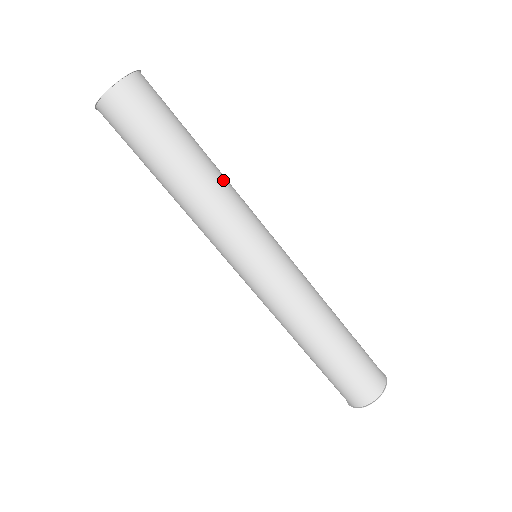
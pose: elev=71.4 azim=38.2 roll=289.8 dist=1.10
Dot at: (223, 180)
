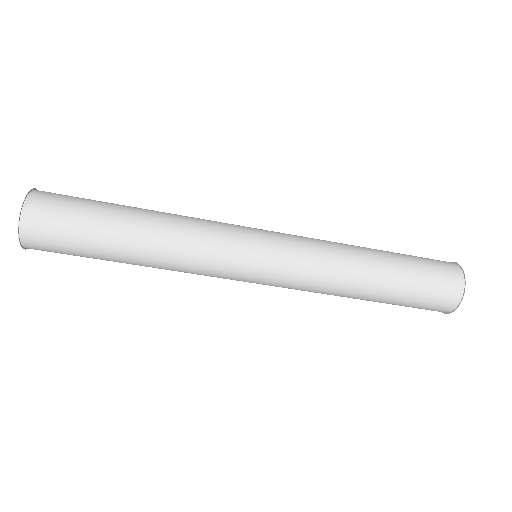
Dot at: (171, 231)
